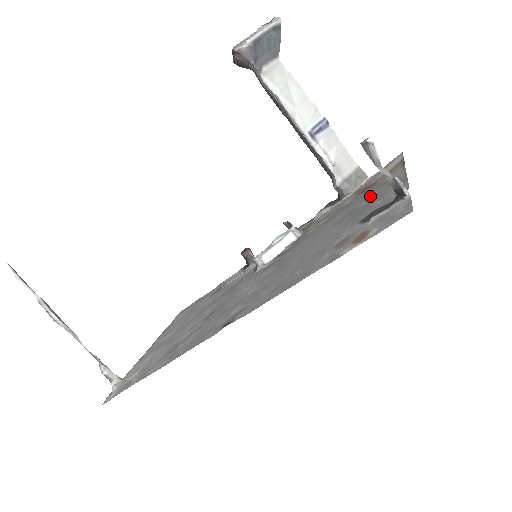
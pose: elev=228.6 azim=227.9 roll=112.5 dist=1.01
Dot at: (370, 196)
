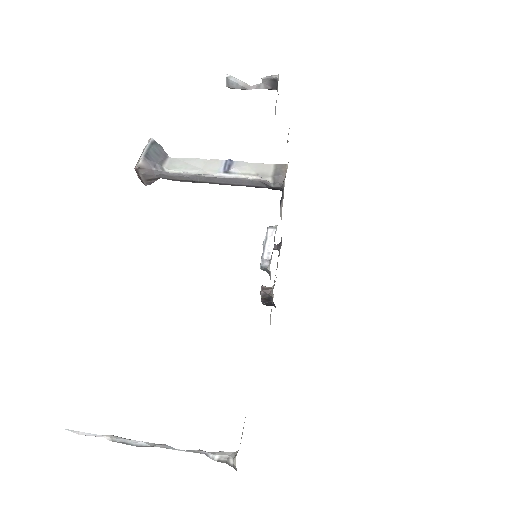
Dot at: occluded
